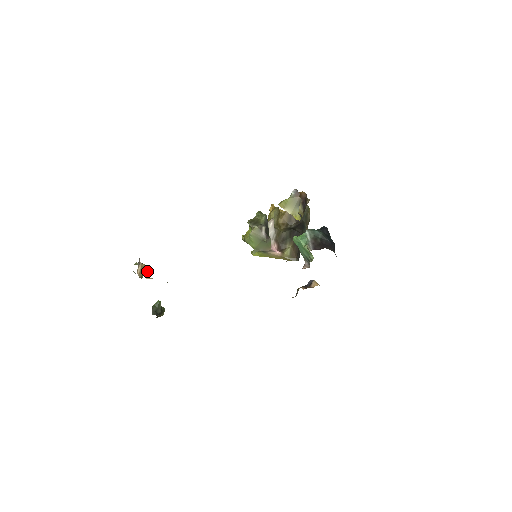
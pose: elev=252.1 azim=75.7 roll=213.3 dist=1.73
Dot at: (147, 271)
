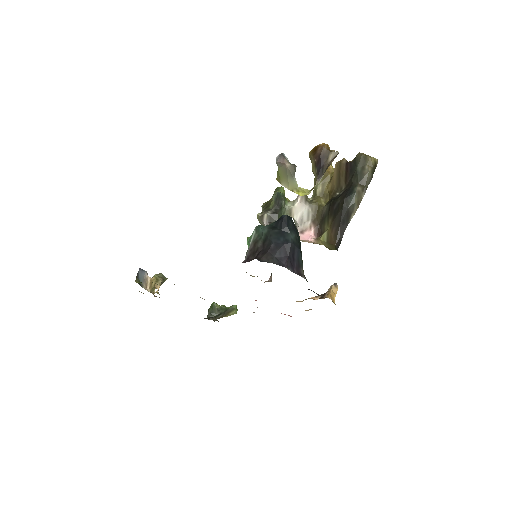
Dot at: occluded
